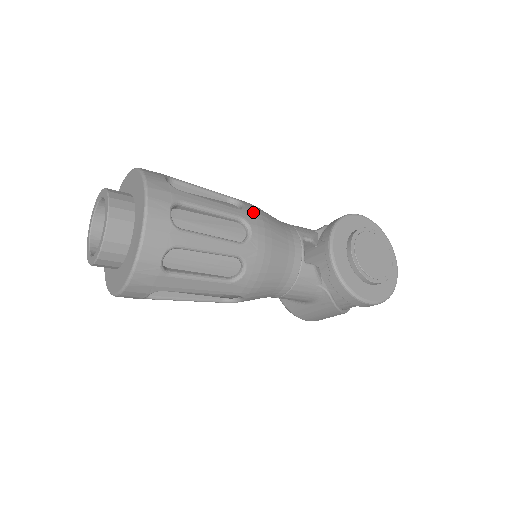
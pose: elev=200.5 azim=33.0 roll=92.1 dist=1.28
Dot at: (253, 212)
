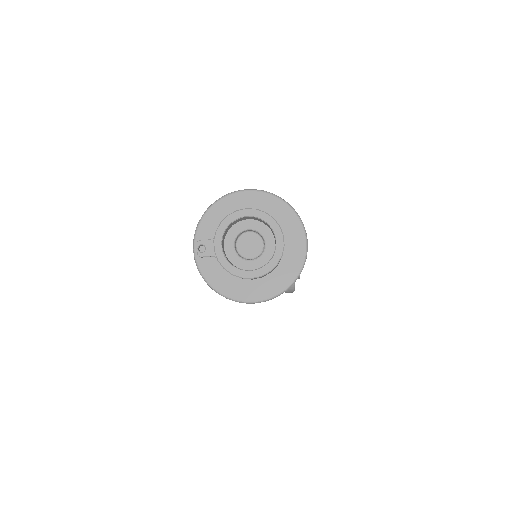
Dot at: occluded
